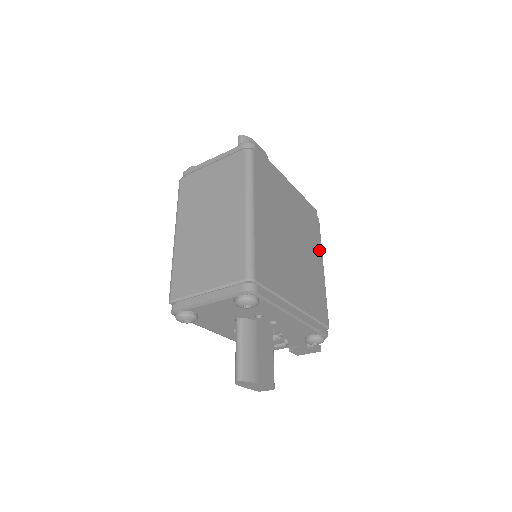
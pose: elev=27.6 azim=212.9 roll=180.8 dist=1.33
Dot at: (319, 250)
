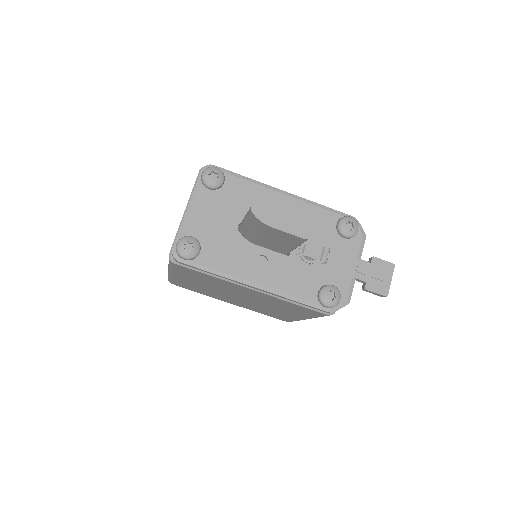
Dot at: occluded
